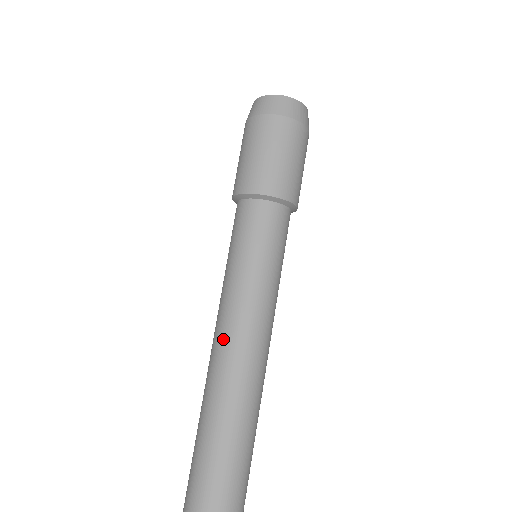
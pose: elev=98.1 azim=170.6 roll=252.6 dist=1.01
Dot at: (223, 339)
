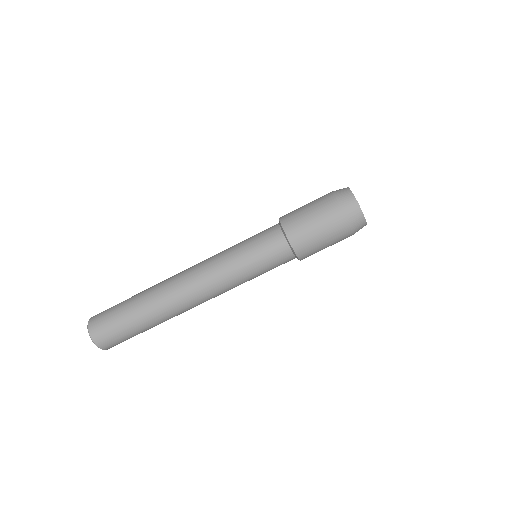
Dot at: (206, 293)
